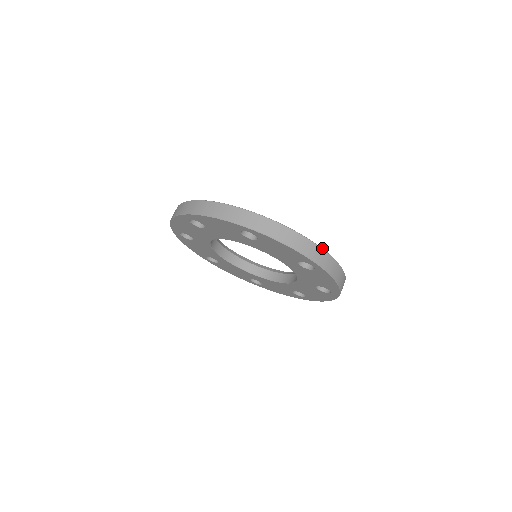
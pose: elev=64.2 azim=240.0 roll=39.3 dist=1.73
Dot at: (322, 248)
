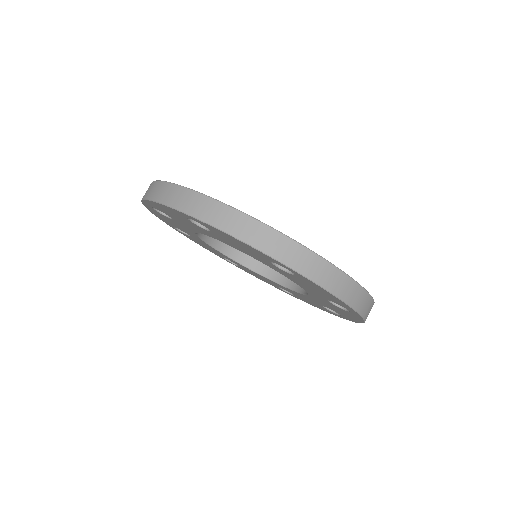
Dot at: occluded
